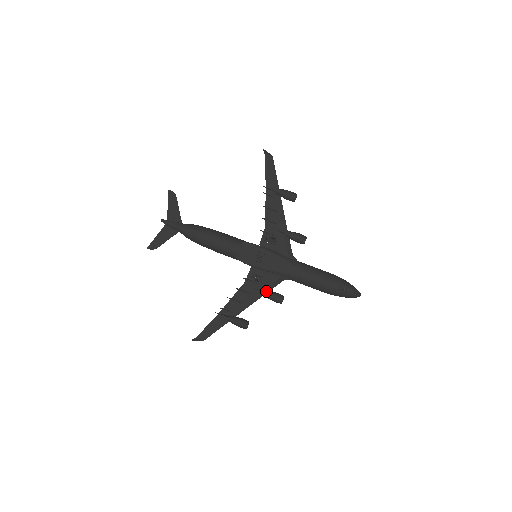
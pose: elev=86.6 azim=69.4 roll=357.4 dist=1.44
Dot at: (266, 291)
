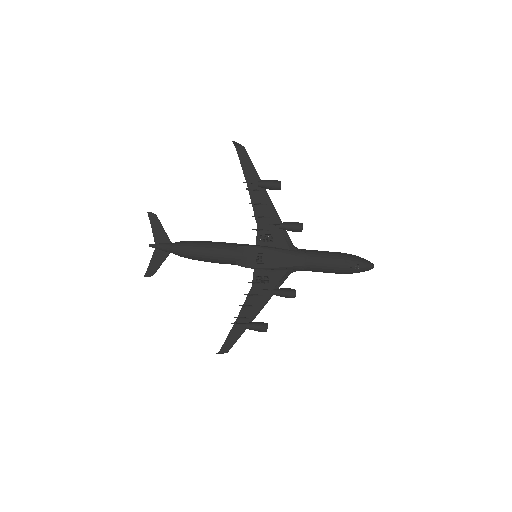
Dot at: (276, 290)
